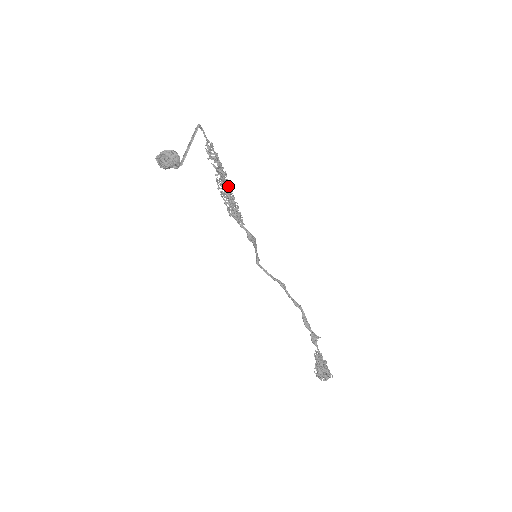
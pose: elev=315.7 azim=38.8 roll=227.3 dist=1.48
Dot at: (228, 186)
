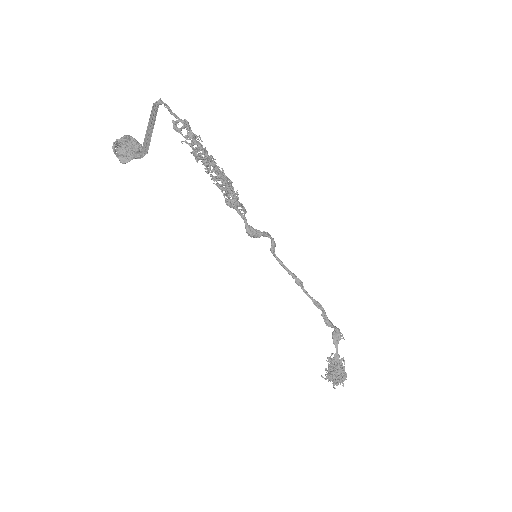
Dot at: (216, 173)
